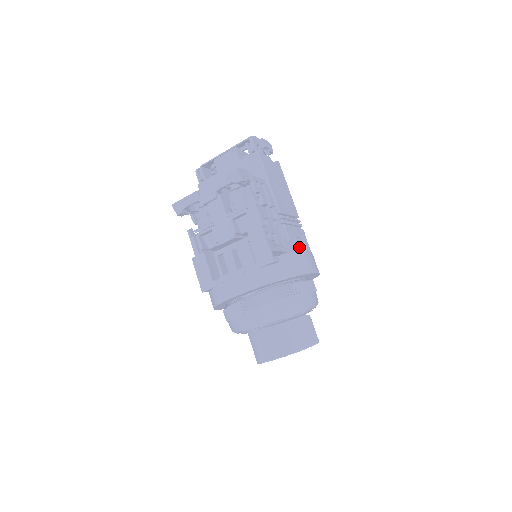
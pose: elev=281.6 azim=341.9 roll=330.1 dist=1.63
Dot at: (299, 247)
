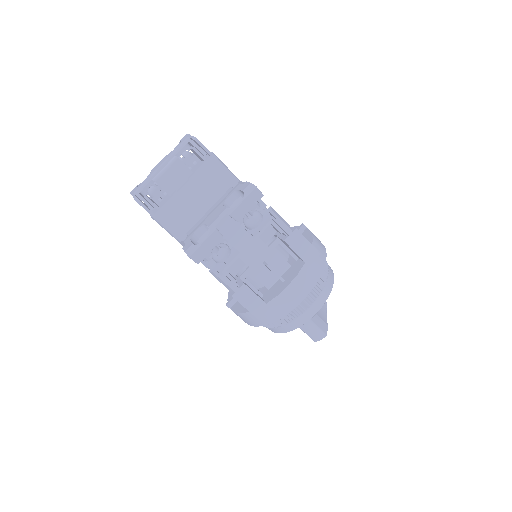
Dot at: occluded
